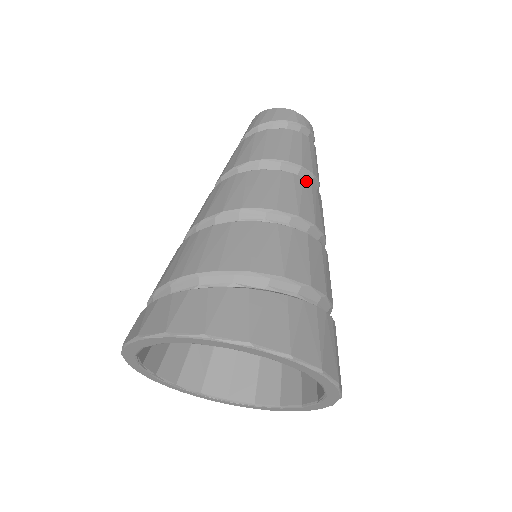
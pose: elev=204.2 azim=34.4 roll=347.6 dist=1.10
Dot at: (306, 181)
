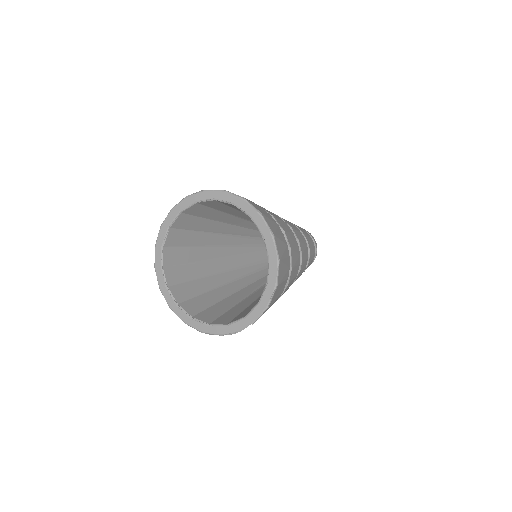
Dot at: occluded
